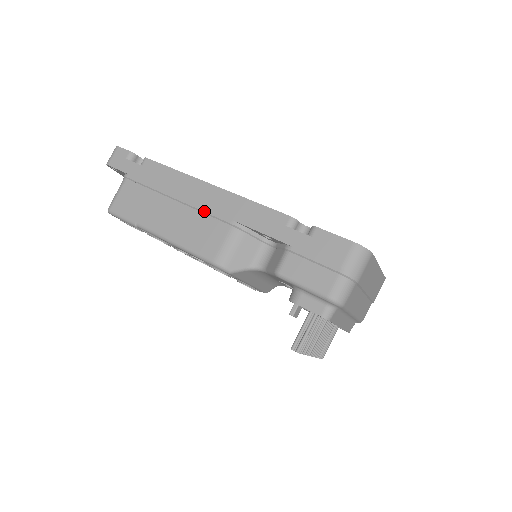
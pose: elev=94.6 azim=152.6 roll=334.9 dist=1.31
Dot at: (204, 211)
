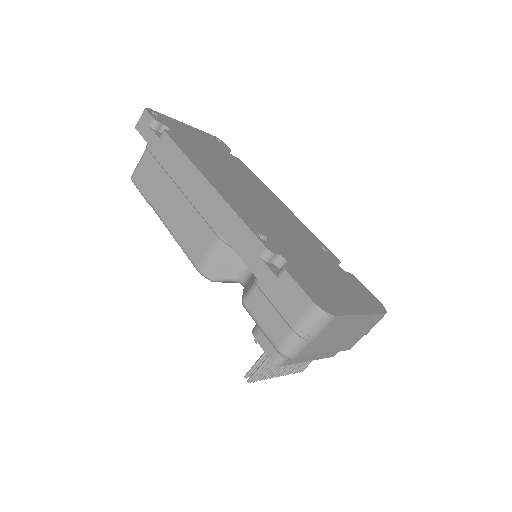
Dot at: (198, 211)
